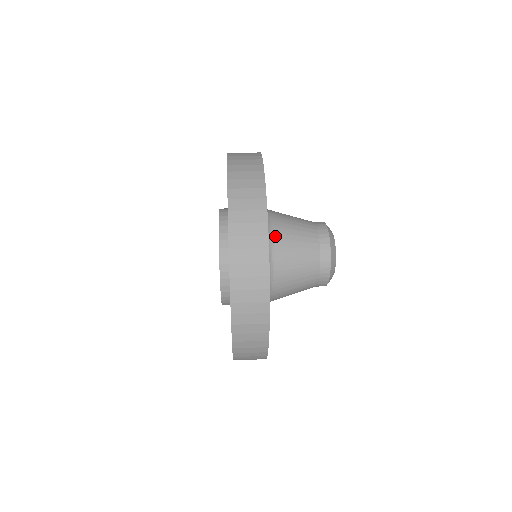
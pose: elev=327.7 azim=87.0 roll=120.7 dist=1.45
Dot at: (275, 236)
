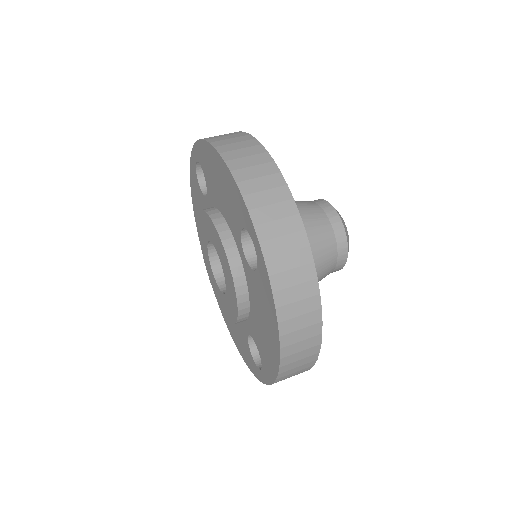
Dot at: occluded
